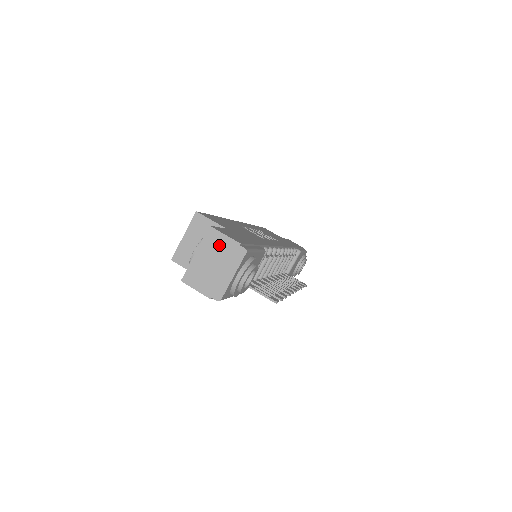
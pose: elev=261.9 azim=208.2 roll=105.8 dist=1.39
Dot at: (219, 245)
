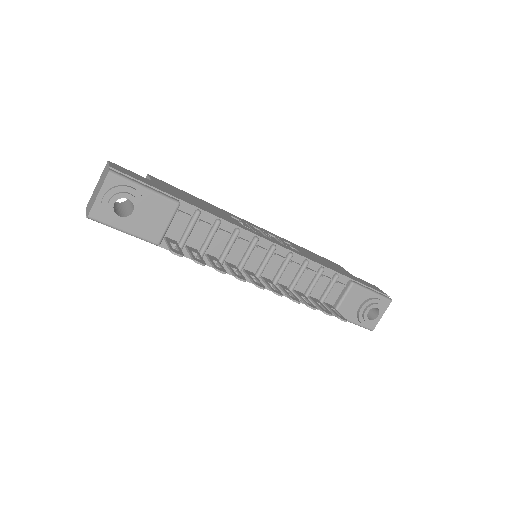
Dot at: (104, 173)
